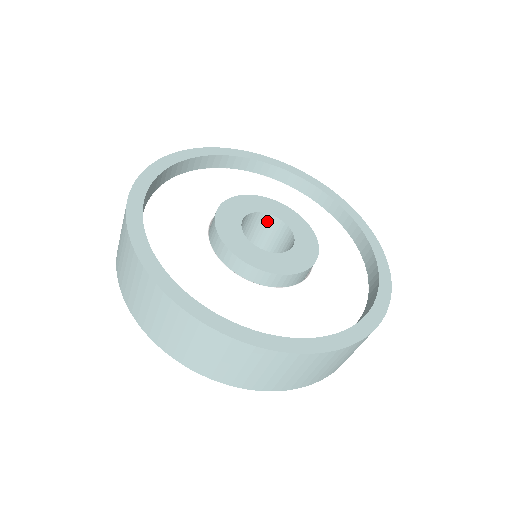
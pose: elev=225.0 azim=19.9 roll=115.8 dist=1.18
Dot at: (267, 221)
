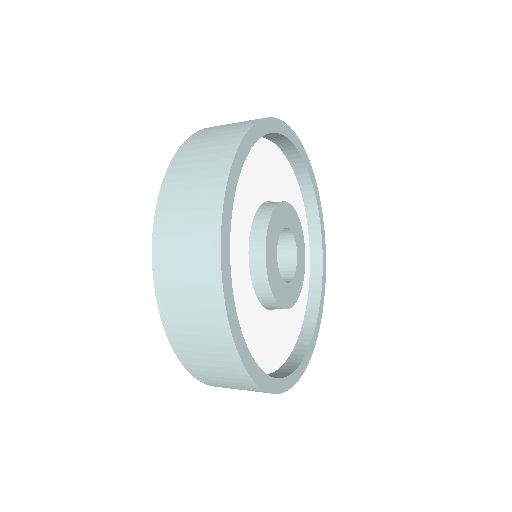
Dot at: occluded
